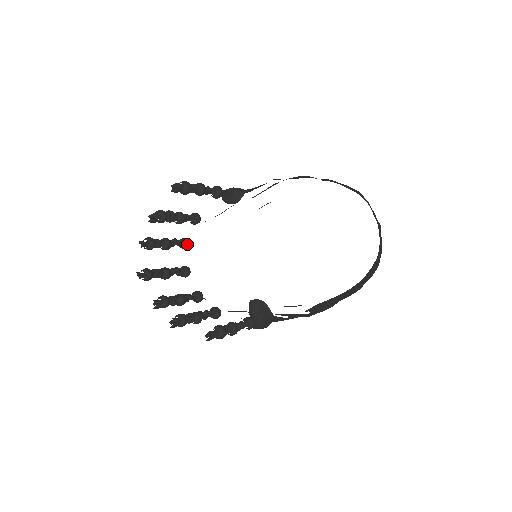
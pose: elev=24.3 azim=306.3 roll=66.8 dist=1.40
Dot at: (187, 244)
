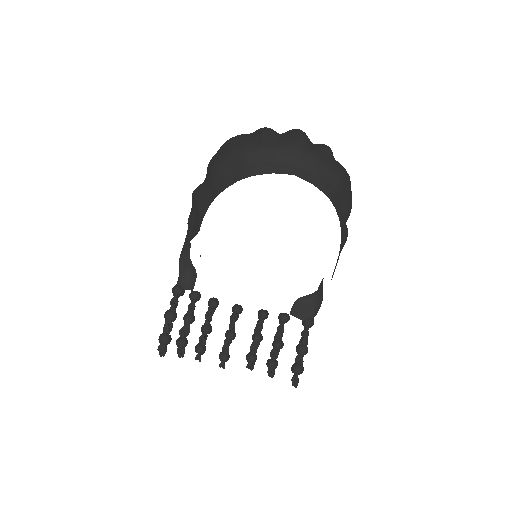
Dot at: (214, 306)
